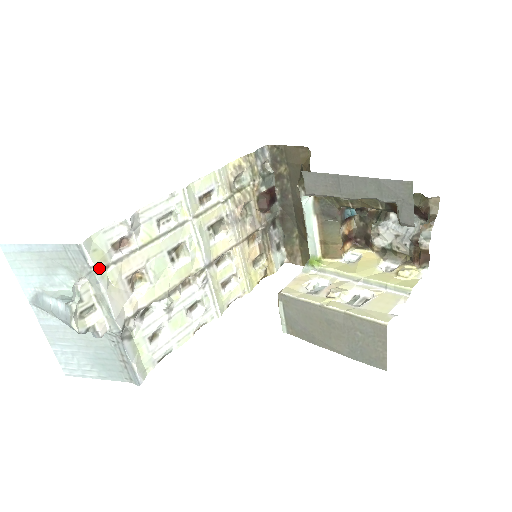
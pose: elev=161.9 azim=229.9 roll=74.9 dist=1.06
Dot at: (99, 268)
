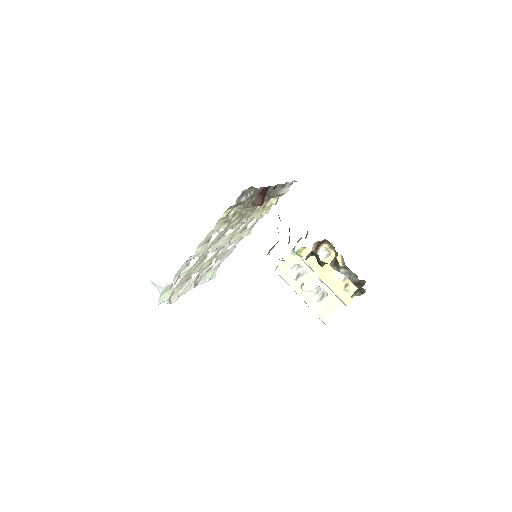
Dot at: (170, 297)
